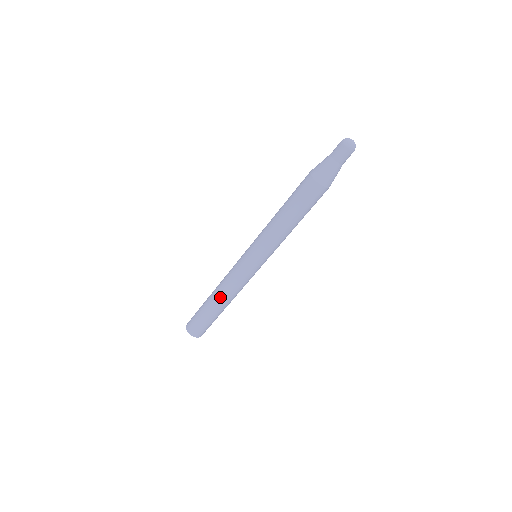
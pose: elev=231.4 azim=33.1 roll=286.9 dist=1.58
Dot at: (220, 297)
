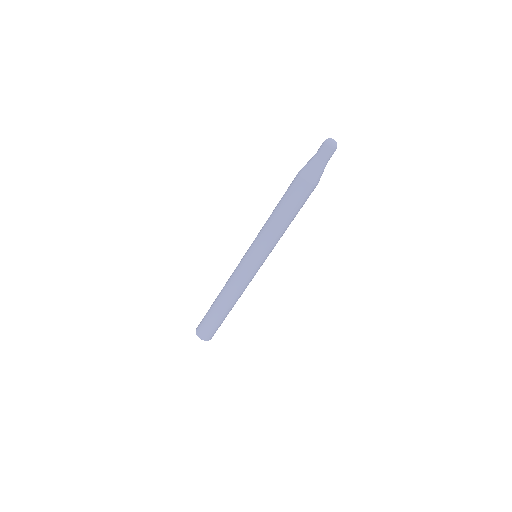
Dot at: (229, 301)
